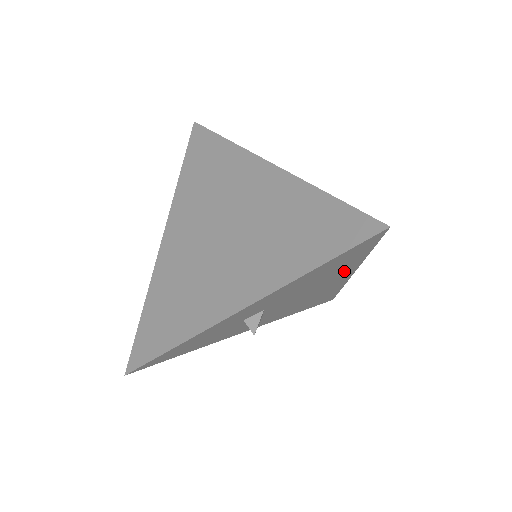
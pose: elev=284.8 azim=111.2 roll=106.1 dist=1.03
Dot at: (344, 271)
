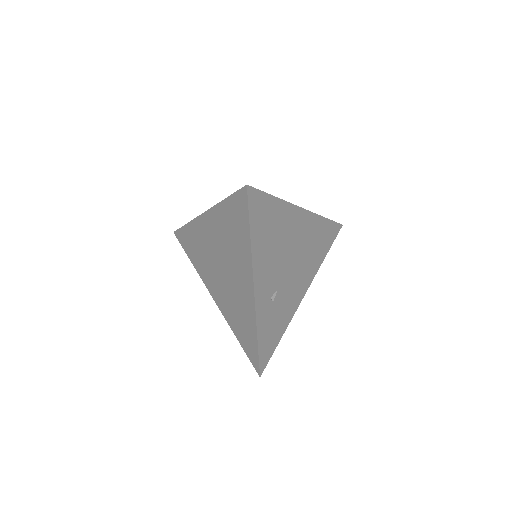
Dot at: occluded
